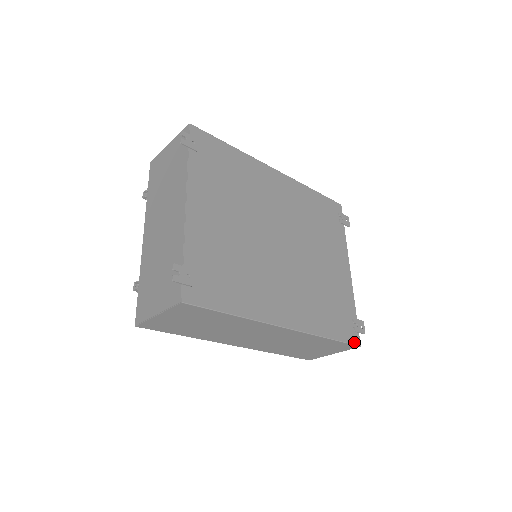
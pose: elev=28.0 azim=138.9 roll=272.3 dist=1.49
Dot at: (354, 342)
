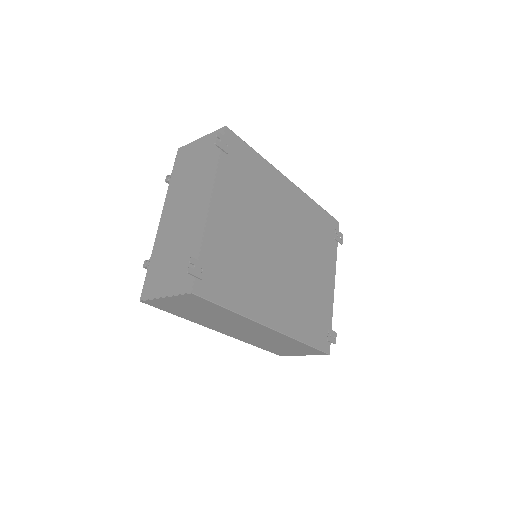
Dot at: (325, 350)
